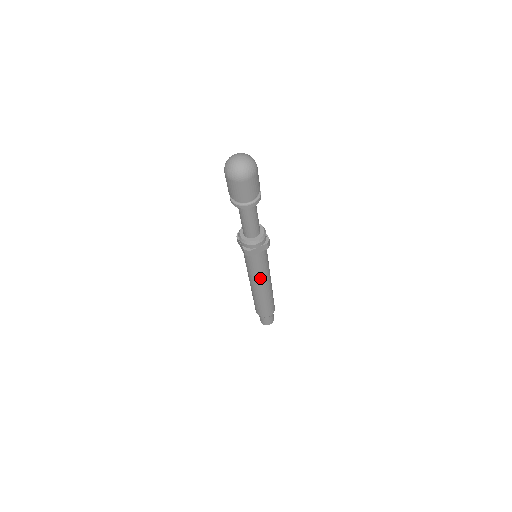
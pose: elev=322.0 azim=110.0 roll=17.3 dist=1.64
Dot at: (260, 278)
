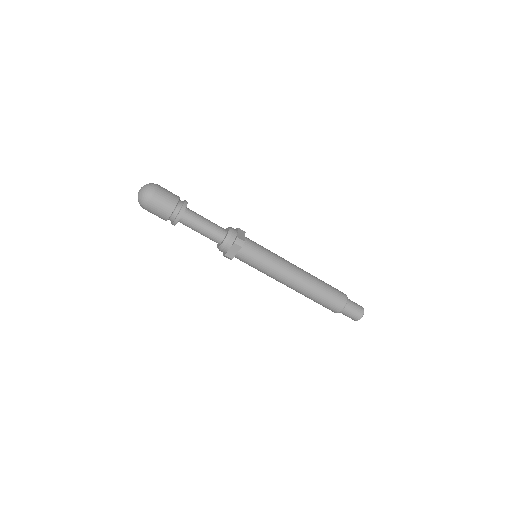
Dot at: (273, 275)
